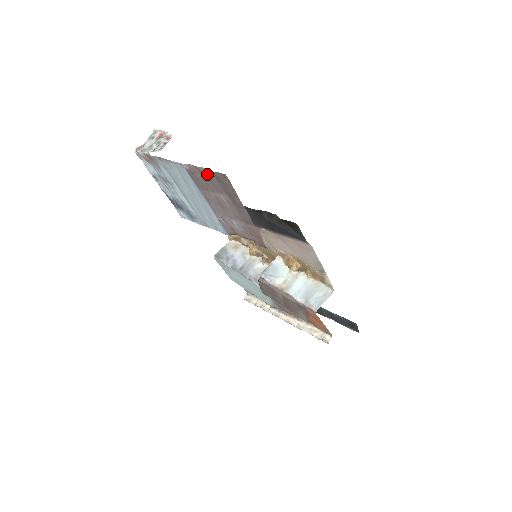
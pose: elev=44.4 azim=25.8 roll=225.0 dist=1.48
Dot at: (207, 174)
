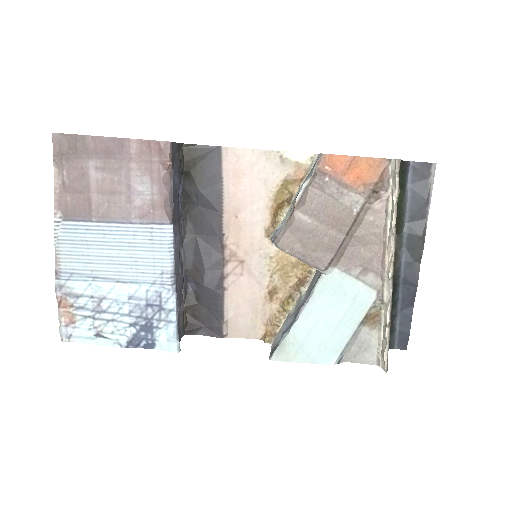
Dot at: (63, 178)
